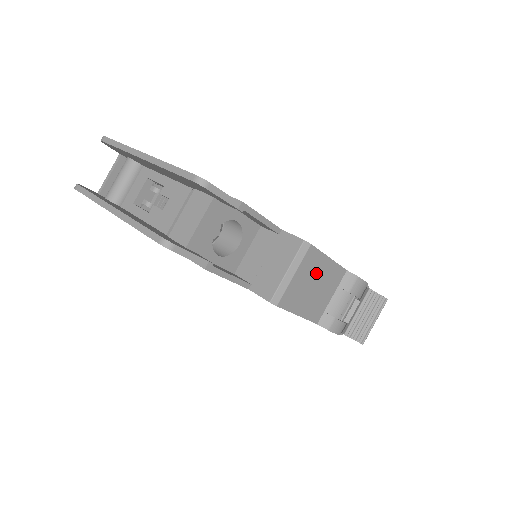
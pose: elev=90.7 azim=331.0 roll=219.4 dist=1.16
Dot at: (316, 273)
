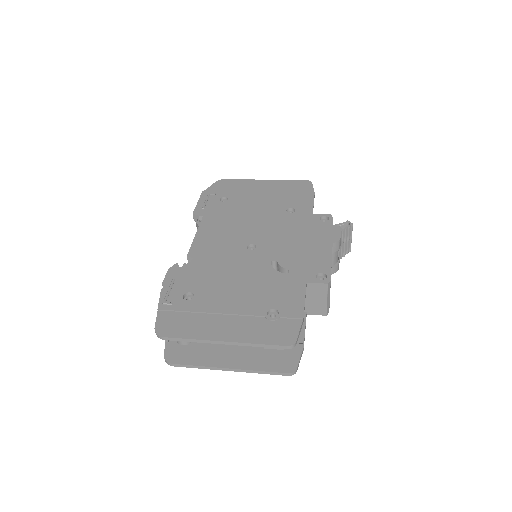
Dot at: occluded
